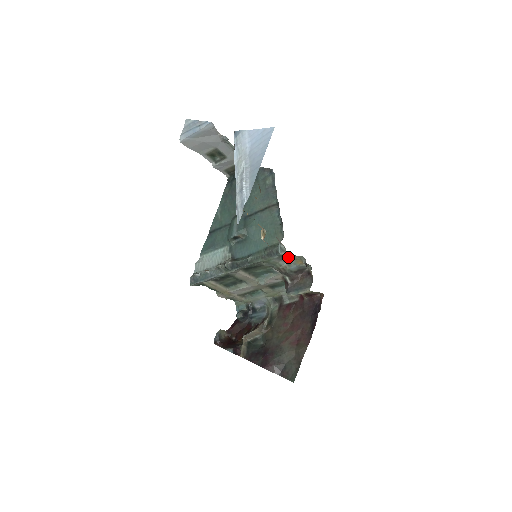
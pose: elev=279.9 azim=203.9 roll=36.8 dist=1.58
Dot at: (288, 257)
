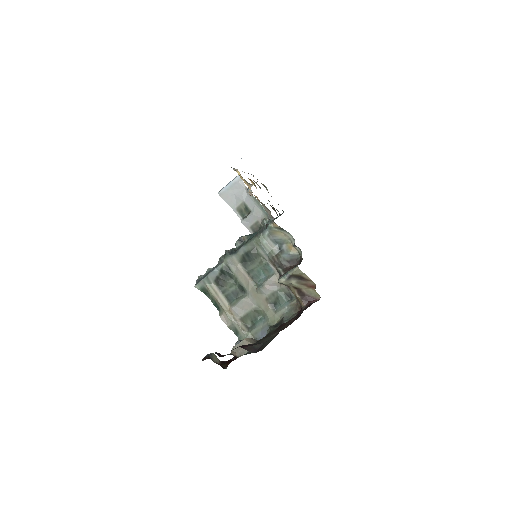
Dot at: (280, 241)
